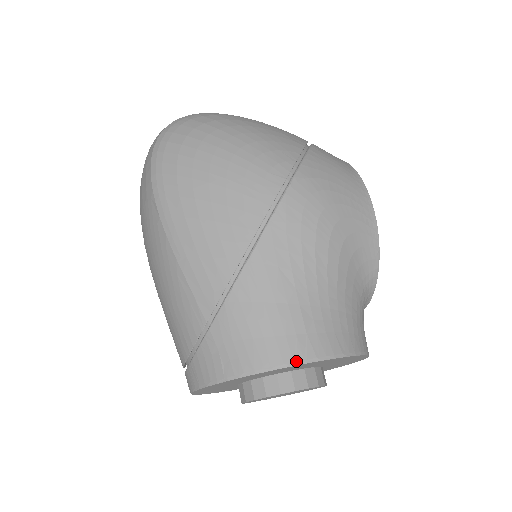
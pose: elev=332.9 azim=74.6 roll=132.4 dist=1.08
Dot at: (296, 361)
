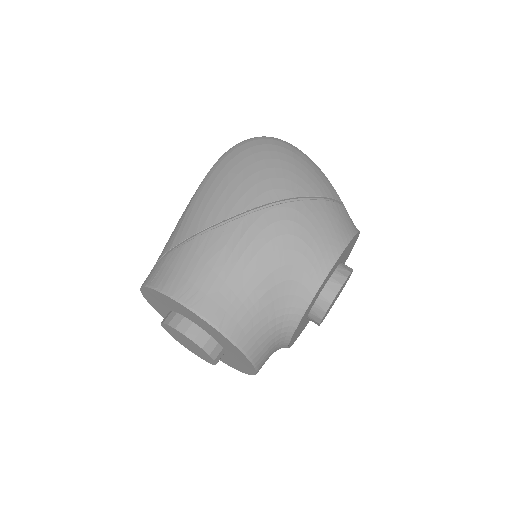
Dot at: (185, 303)
